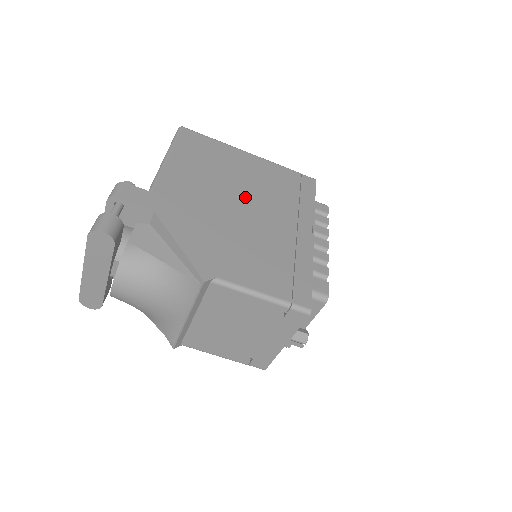
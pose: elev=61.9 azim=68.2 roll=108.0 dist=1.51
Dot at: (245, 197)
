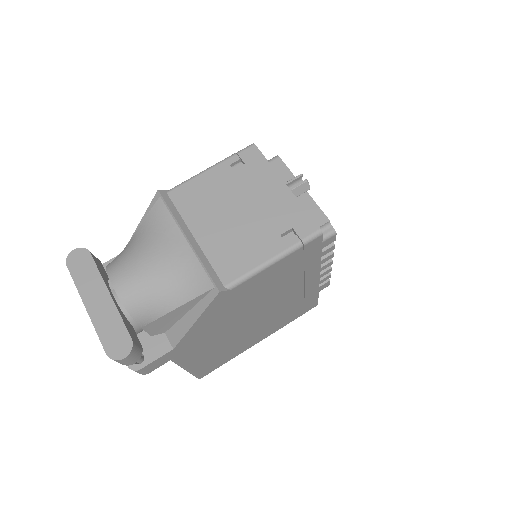
Dot at: occluded
